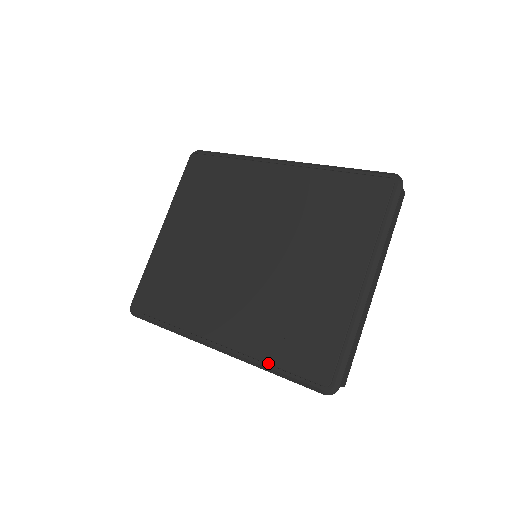
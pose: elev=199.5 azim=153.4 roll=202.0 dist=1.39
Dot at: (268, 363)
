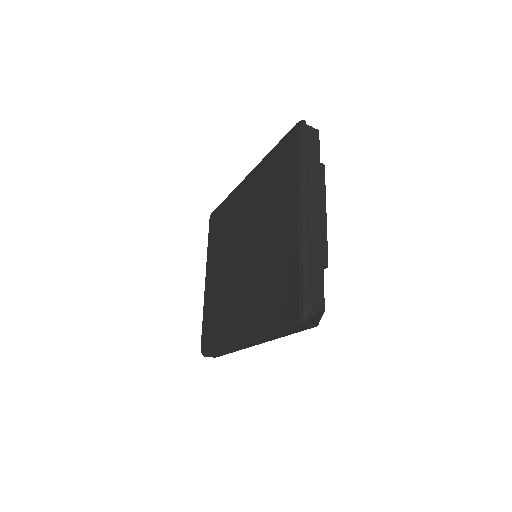
Dot at: (266, 327)
